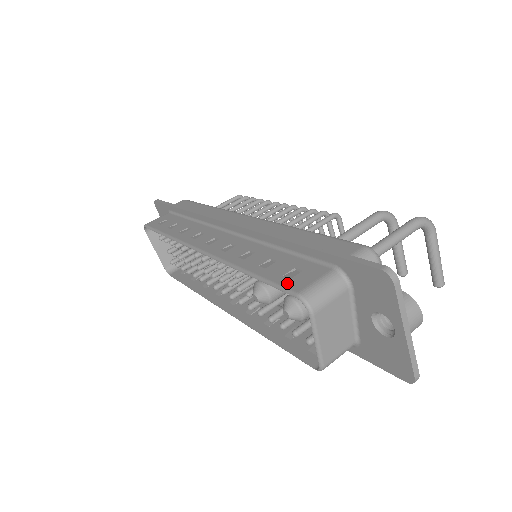
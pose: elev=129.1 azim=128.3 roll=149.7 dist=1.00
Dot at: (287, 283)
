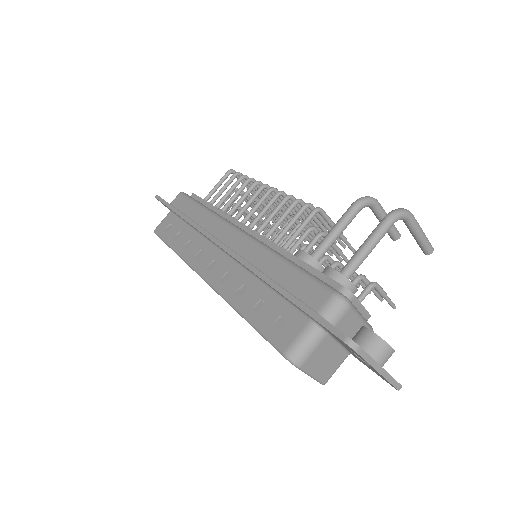
Dot at: (275, 338)
